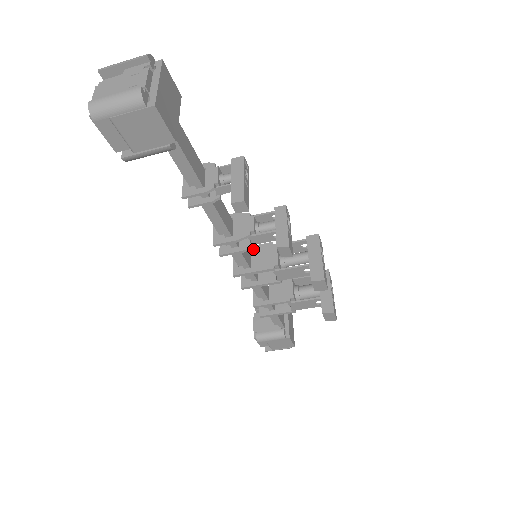
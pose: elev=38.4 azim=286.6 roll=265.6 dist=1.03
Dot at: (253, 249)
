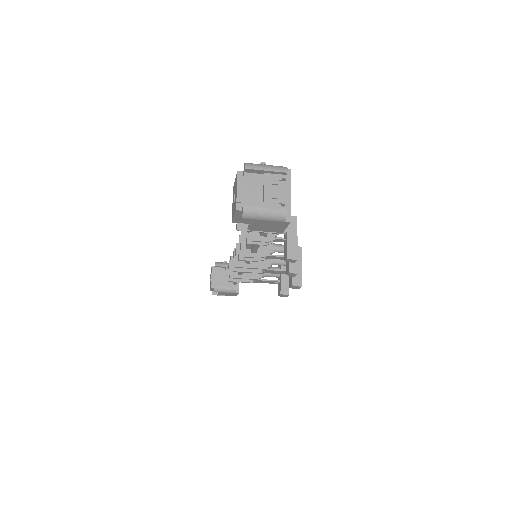
Dot at: occluded
